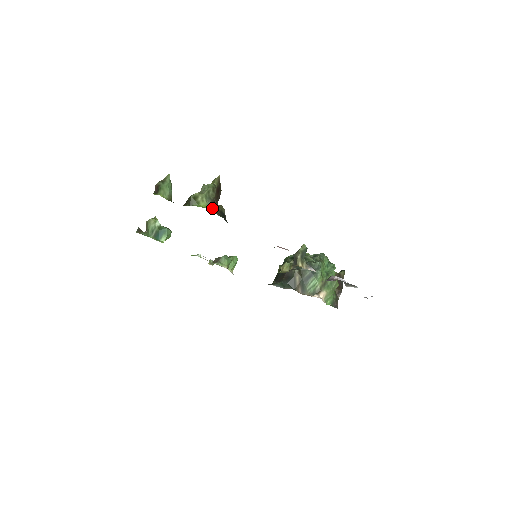
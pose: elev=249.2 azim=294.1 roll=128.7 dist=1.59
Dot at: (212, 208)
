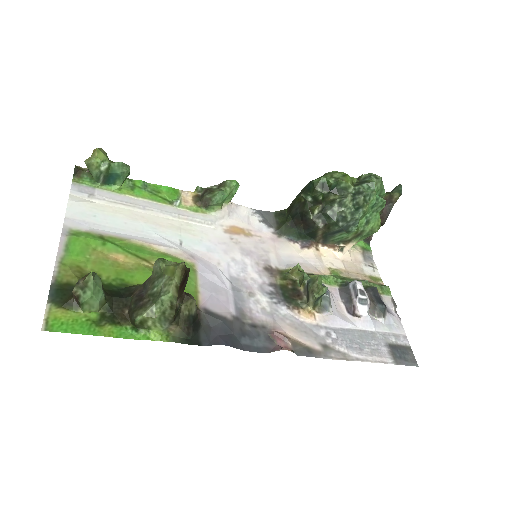
Dot at: (172, 328)
